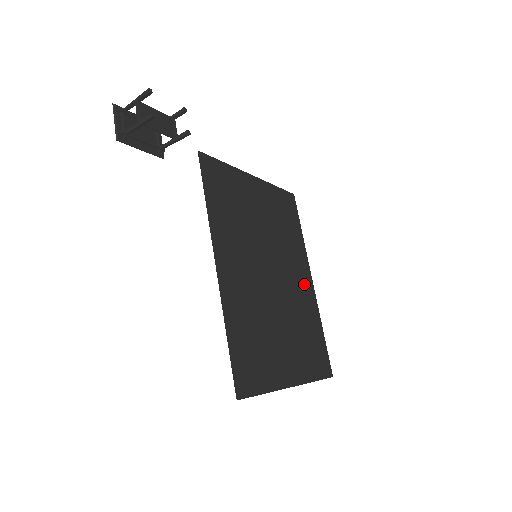
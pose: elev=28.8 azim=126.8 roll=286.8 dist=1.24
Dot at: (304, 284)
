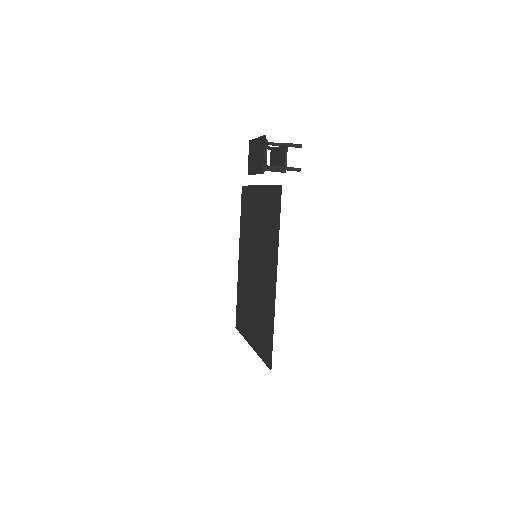
Dot at: (242, 264)
